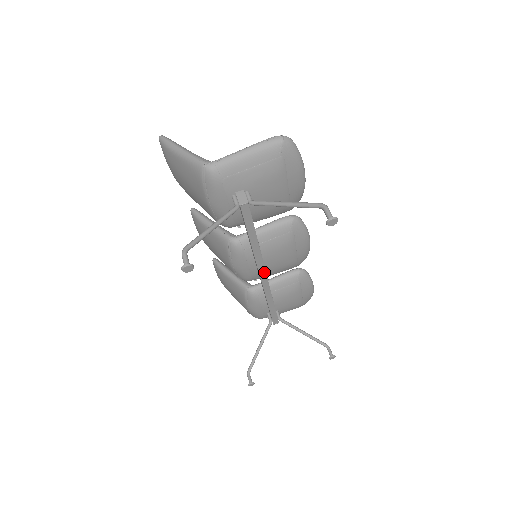
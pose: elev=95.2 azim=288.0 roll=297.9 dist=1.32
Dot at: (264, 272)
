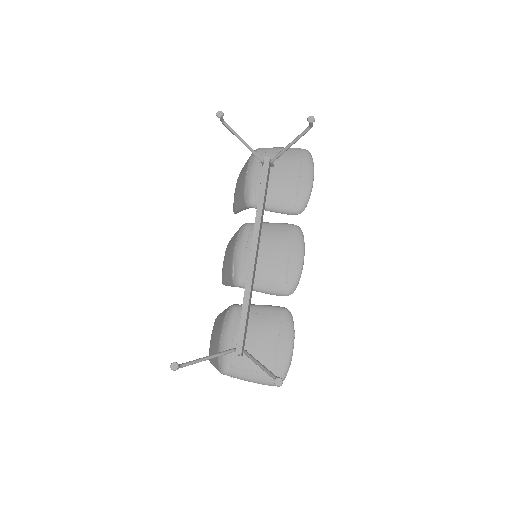
Dot at: (256, 244)
